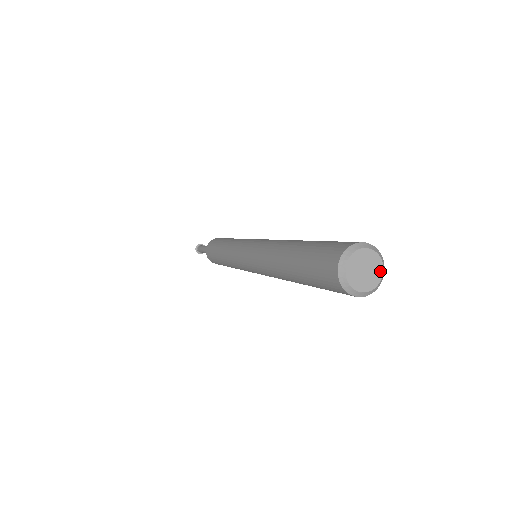
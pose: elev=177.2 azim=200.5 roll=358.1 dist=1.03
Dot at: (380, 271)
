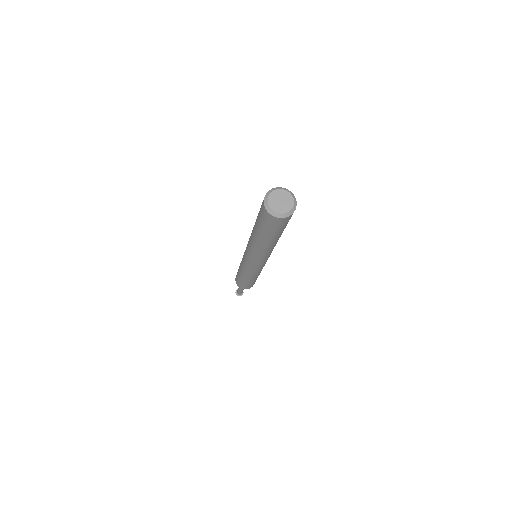
Dot at: (288, 209)
